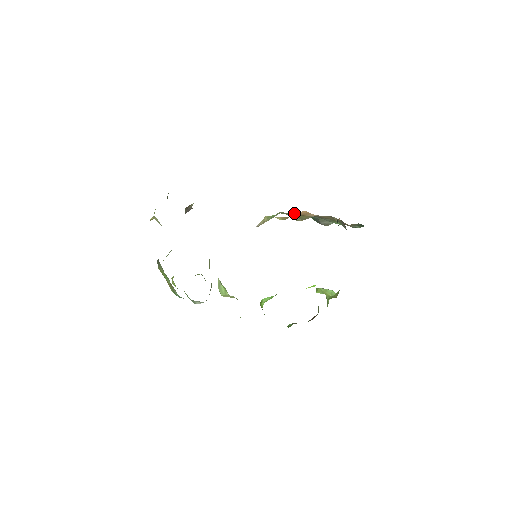
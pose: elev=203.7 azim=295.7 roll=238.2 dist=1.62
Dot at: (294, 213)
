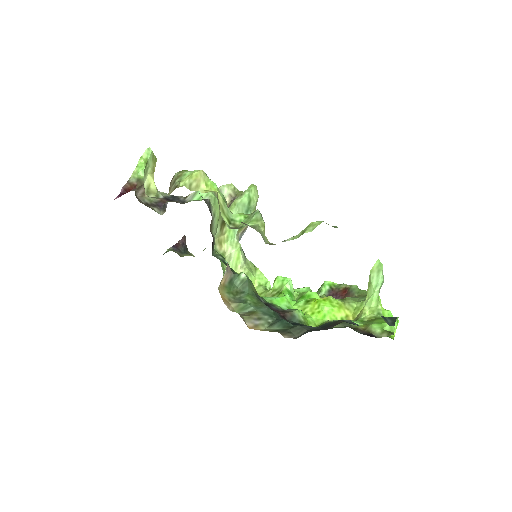
Dot at: occluded
